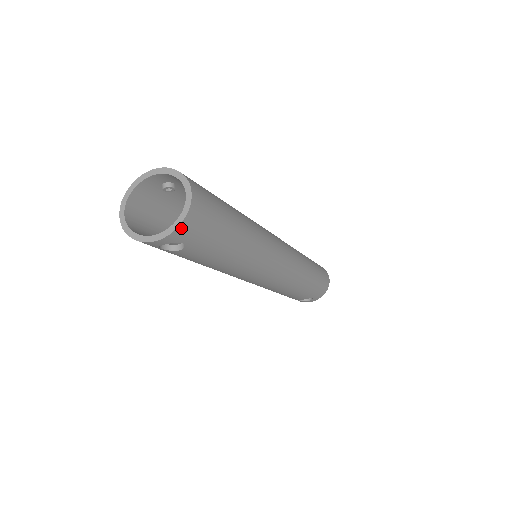
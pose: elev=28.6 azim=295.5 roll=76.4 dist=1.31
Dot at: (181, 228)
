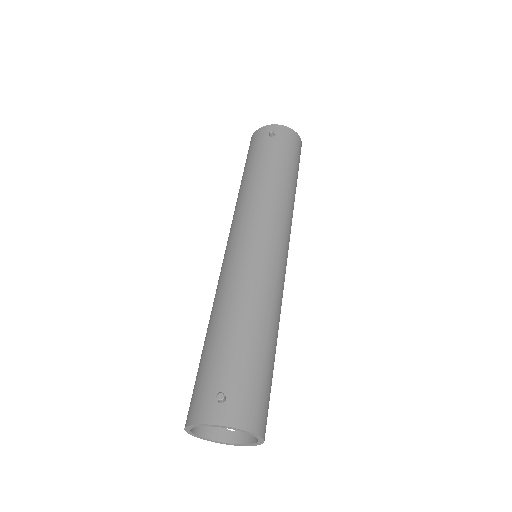
Dot at: occluded
